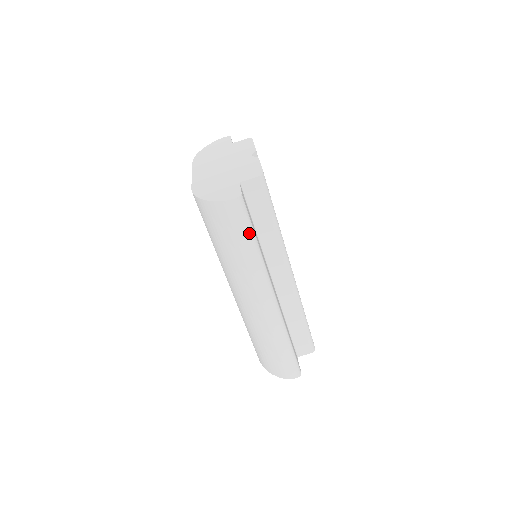
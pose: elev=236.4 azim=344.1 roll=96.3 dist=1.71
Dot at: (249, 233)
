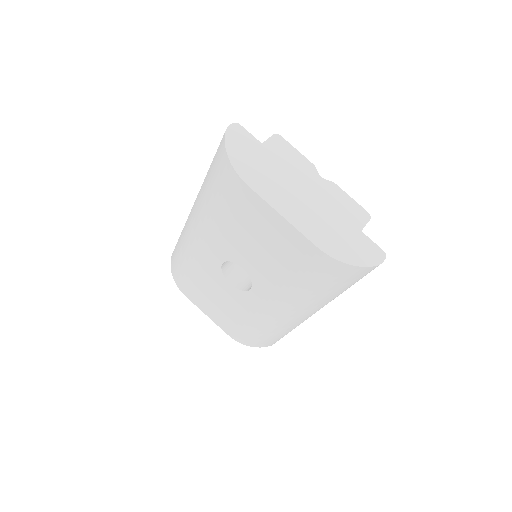
Dot at: occluded
